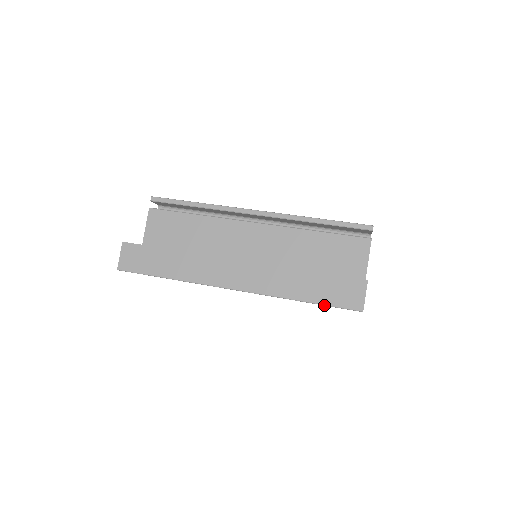
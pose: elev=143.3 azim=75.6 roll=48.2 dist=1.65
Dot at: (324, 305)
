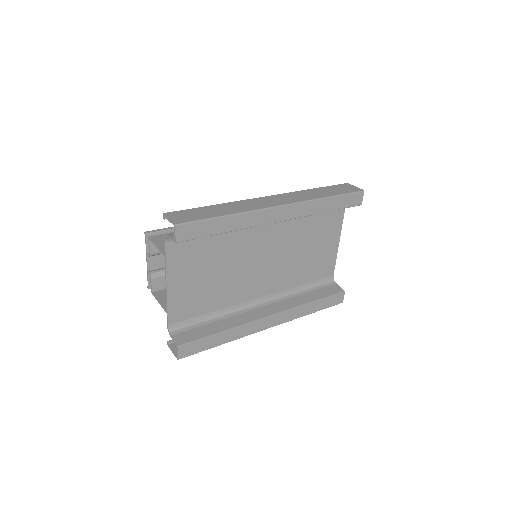
Dot at: (342, 194)
